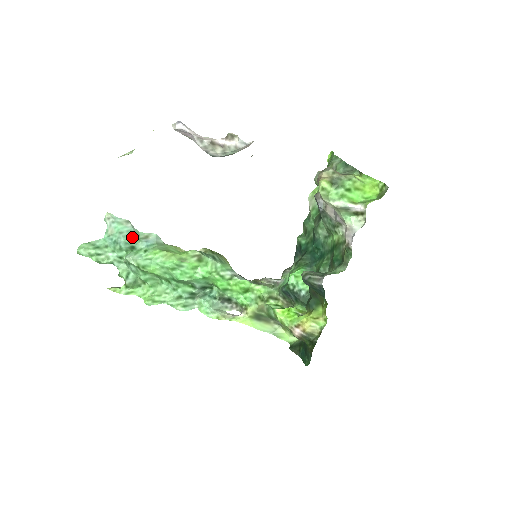
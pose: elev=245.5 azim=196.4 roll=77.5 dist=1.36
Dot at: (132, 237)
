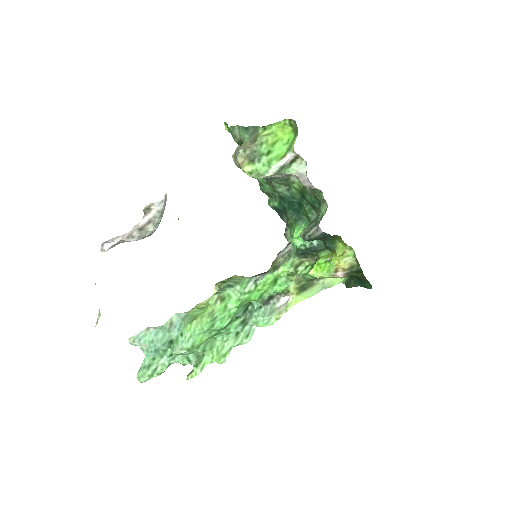
Dot at: (162, 335)
